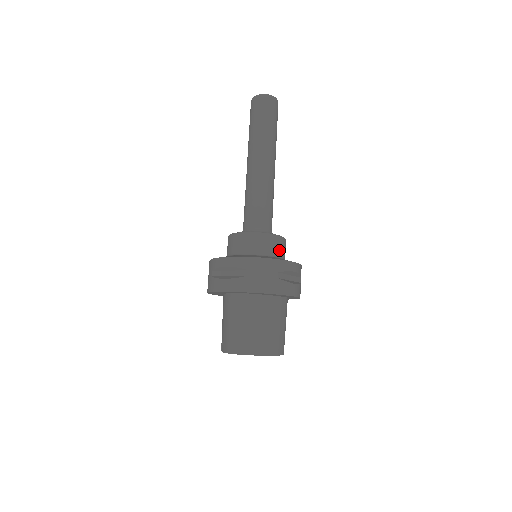
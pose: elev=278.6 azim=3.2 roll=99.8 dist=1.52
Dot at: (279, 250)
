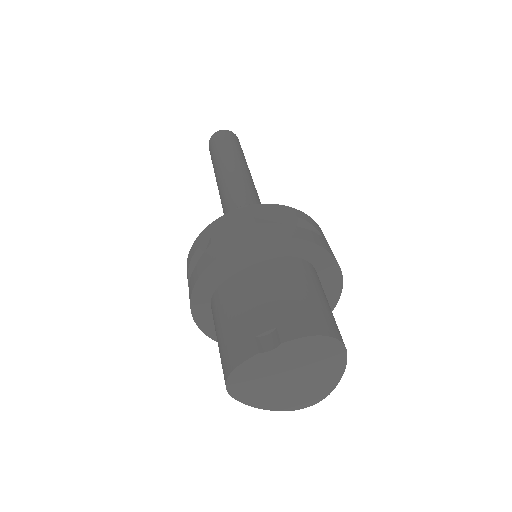
Dot at: occluded
